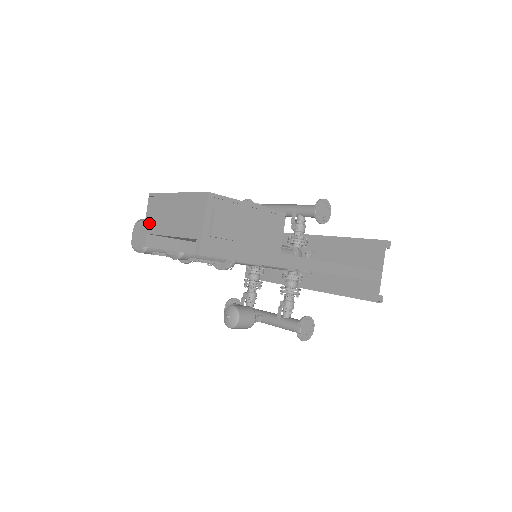
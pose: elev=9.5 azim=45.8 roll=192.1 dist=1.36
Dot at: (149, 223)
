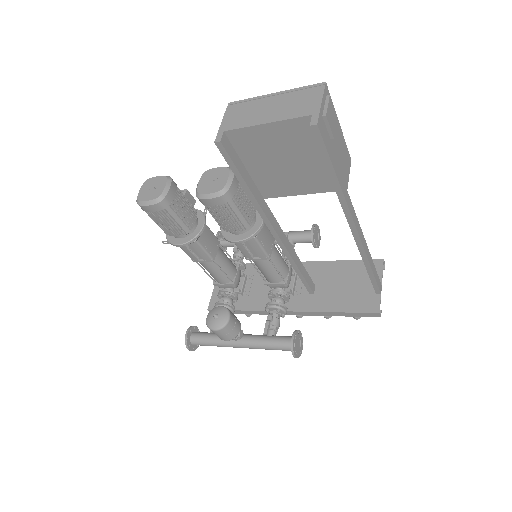
Dot at: (229, 122)
